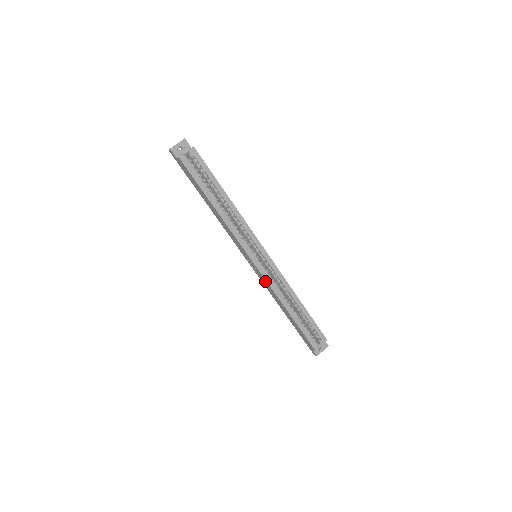
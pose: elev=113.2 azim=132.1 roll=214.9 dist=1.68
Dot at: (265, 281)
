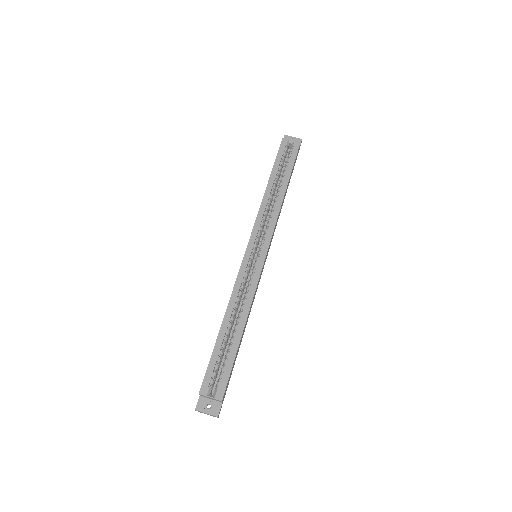
Dot at: (238, 276)
